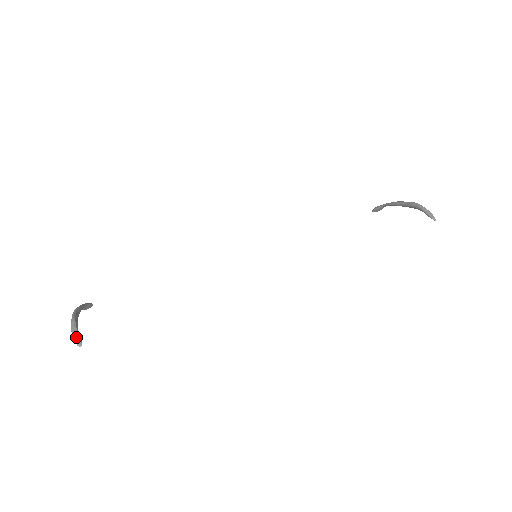
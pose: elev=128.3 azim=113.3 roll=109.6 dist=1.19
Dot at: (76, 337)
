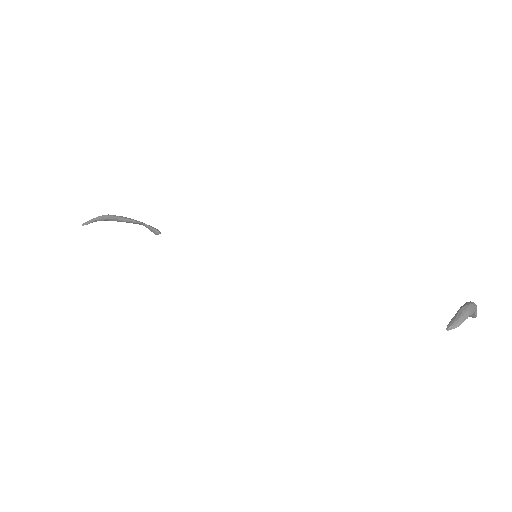
Dot at: (88, 221)
